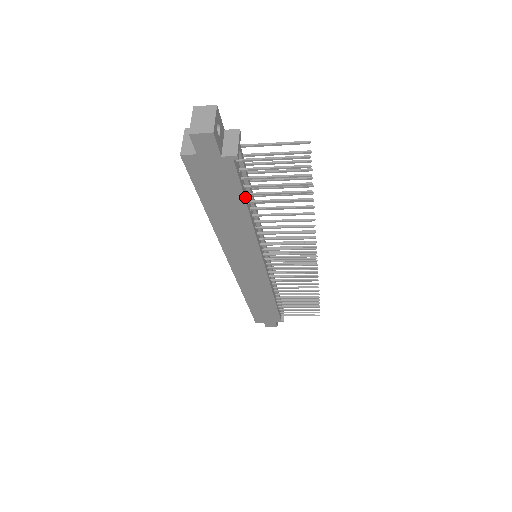
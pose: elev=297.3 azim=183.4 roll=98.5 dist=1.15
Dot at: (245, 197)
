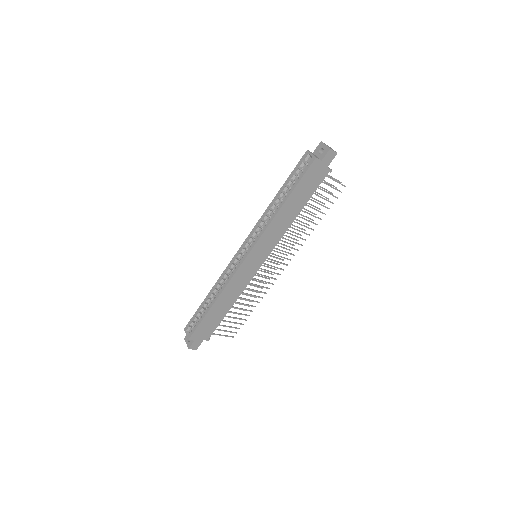
Dot at: (309, 198)
